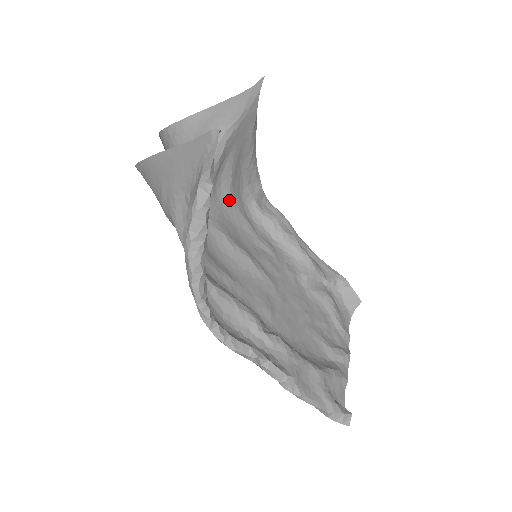
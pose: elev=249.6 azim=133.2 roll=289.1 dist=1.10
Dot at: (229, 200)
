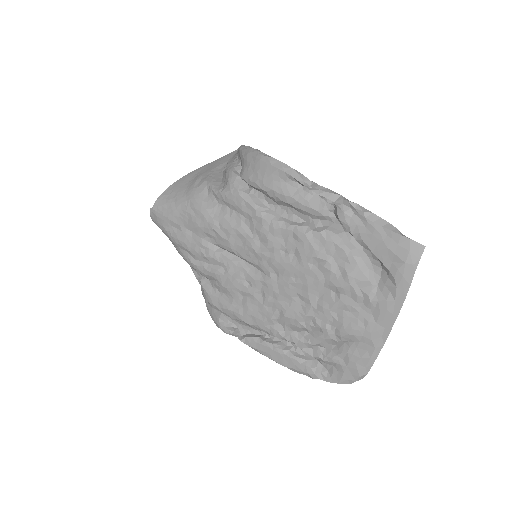
Dot at: occluded
